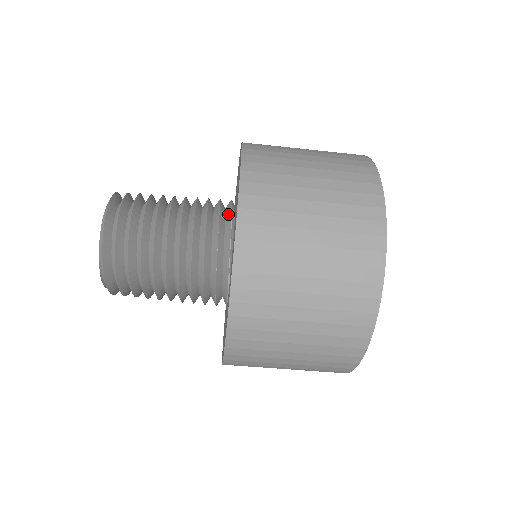
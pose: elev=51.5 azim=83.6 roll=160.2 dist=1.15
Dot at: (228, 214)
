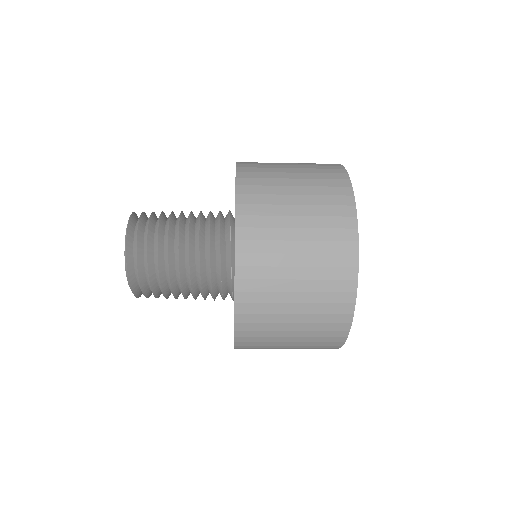
Dot at: (229, 273)
